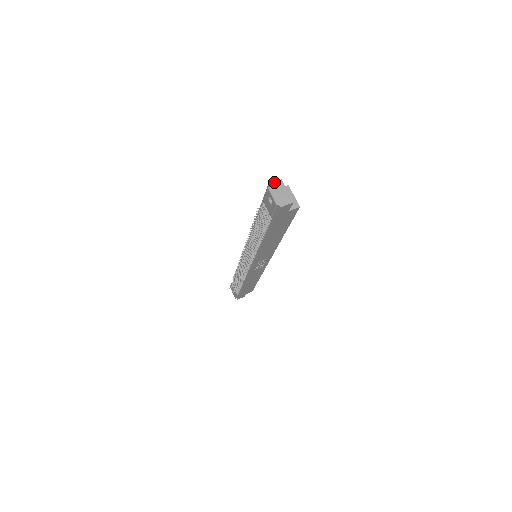
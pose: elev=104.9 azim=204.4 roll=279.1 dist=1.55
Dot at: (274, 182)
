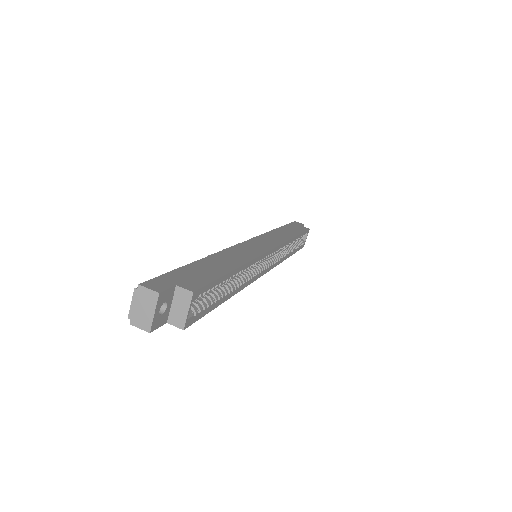
Dot at: (147, 288)
